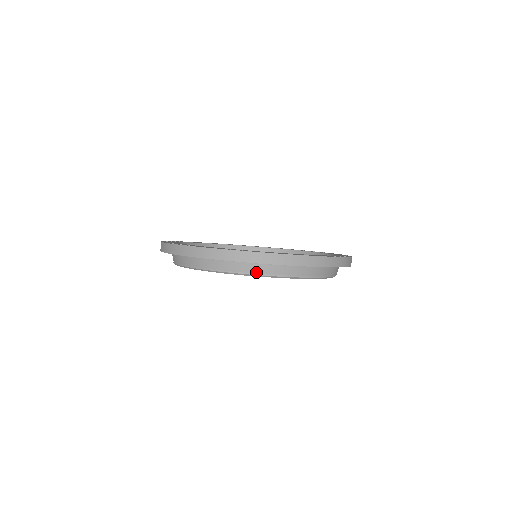
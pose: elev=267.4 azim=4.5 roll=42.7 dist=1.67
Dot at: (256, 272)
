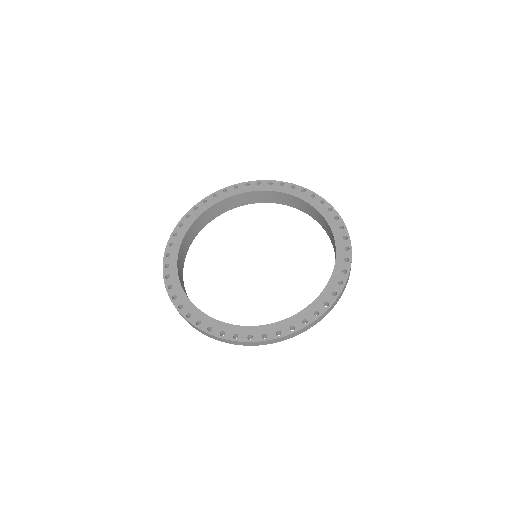
Dot at: occluded
